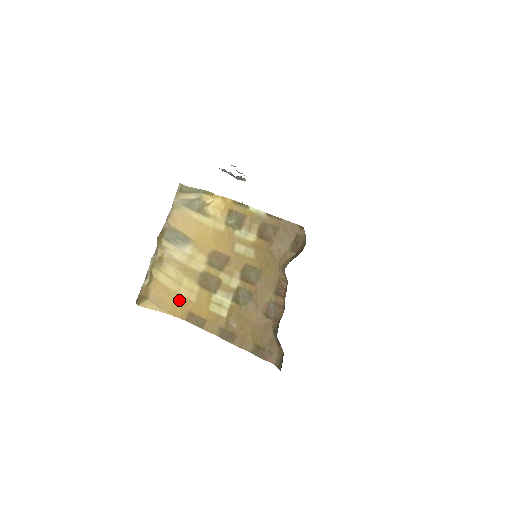
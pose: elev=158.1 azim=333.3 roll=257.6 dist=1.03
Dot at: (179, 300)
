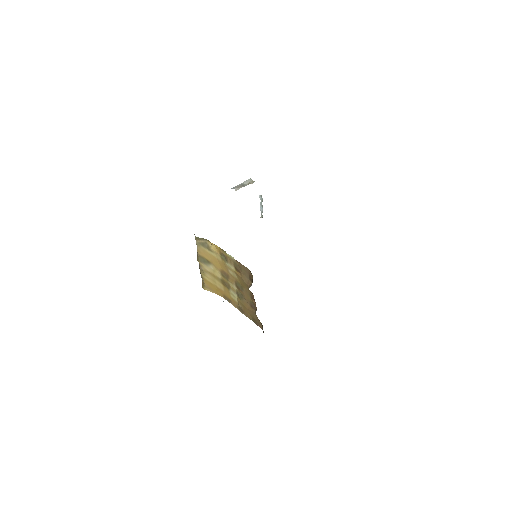
Dot at: (218, 289)
